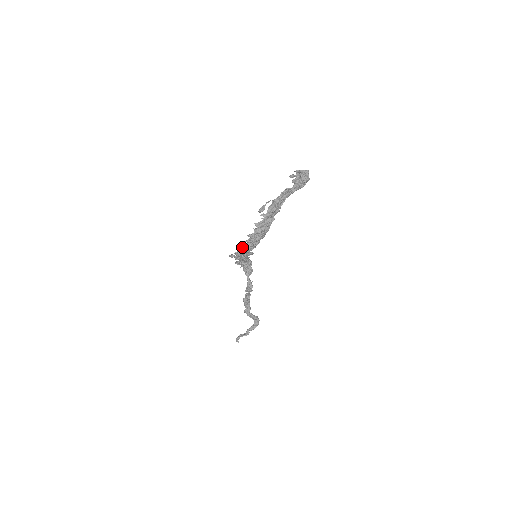
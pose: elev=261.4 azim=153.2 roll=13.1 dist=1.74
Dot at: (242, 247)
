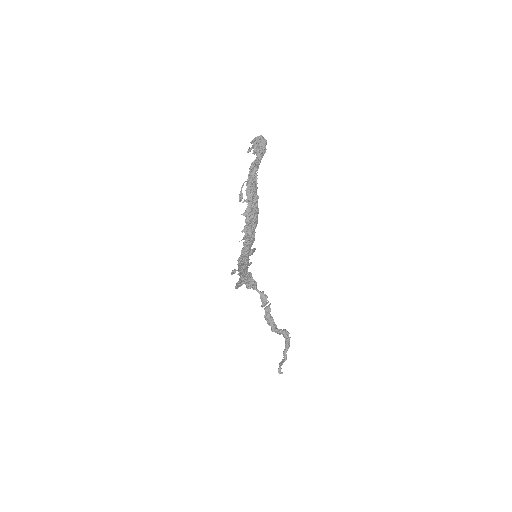
Dot at: (242, 249)
